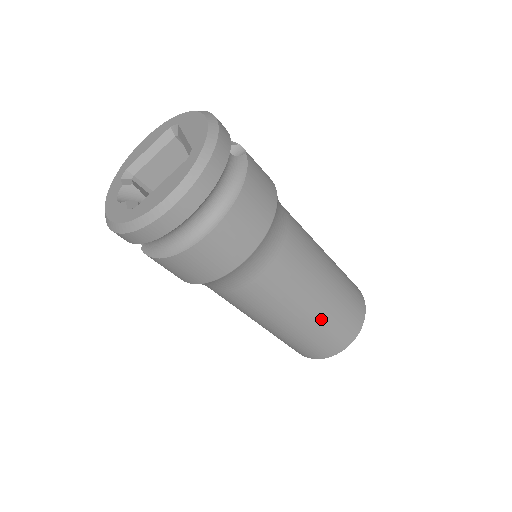
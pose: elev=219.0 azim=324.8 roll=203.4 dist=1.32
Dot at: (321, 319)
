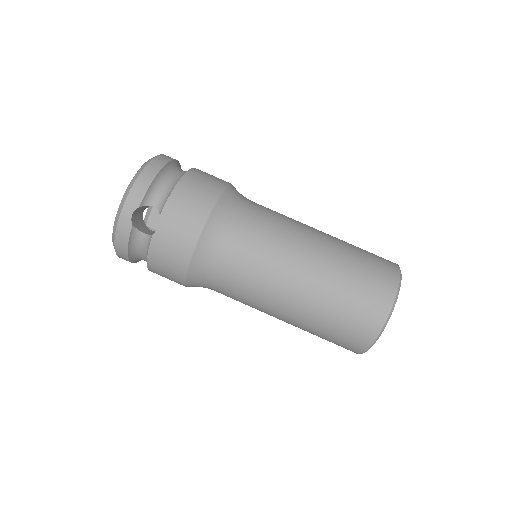
Dot at: occluded
